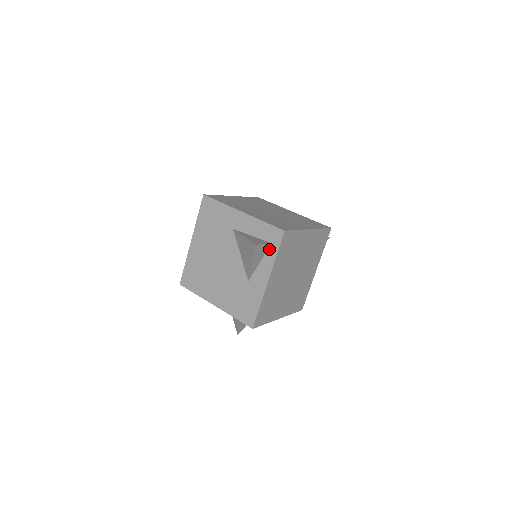
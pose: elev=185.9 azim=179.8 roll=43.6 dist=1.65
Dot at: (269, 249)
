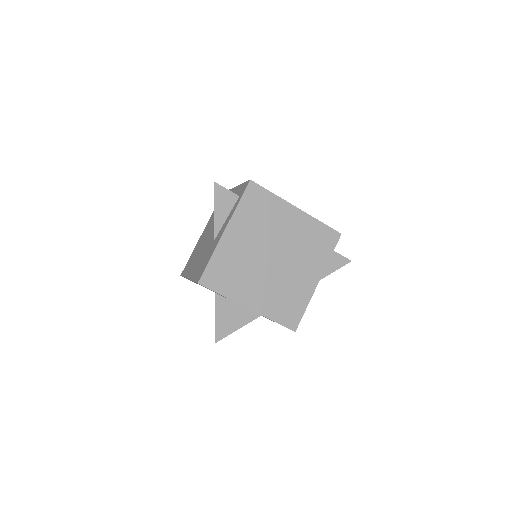
Dot at: (236, 202)
